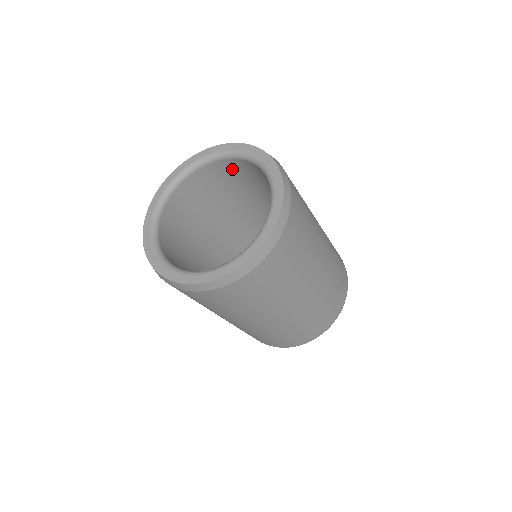
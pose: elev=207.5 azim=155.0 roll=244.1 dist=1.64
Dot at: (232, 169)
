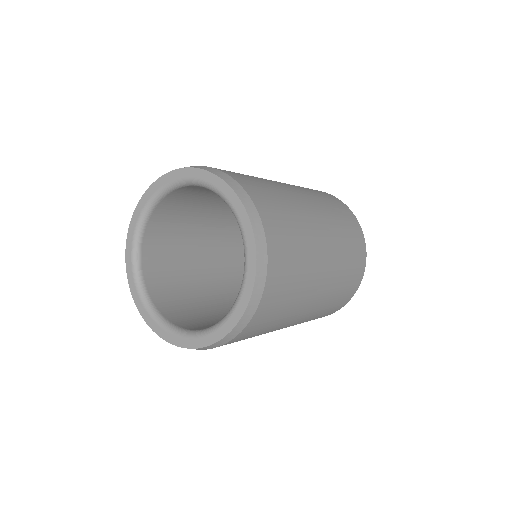
Dot at: (193, 190)
